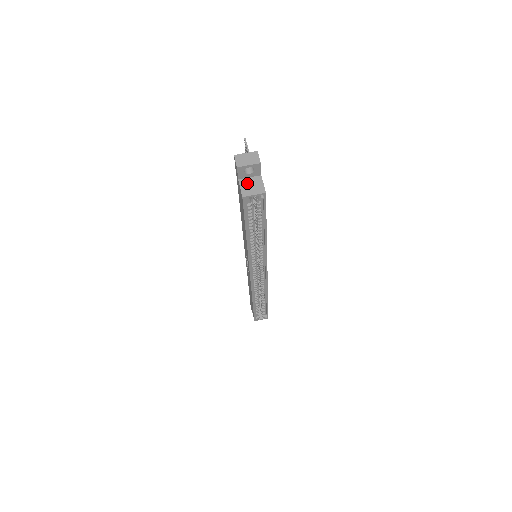
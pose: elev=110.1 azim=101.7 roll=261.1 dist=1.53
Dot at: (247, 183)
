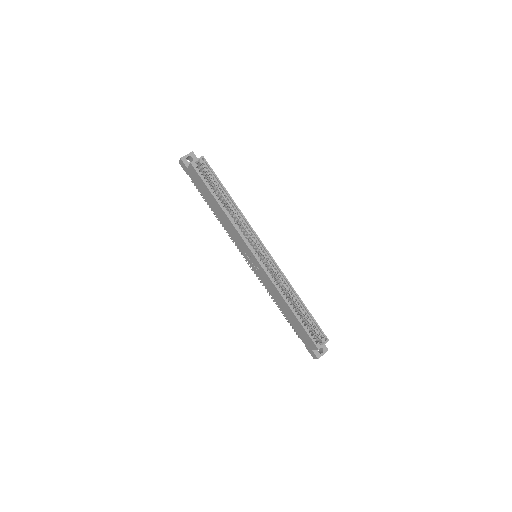
Dot at: occluded
